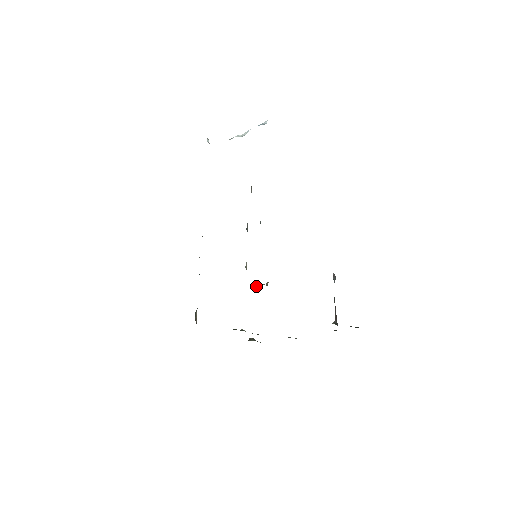
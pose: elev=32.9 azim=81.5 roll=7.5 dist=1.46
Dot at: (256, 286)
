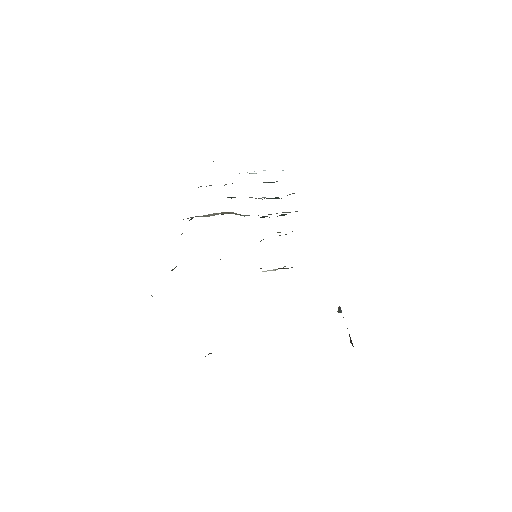
Dot at: occluded
